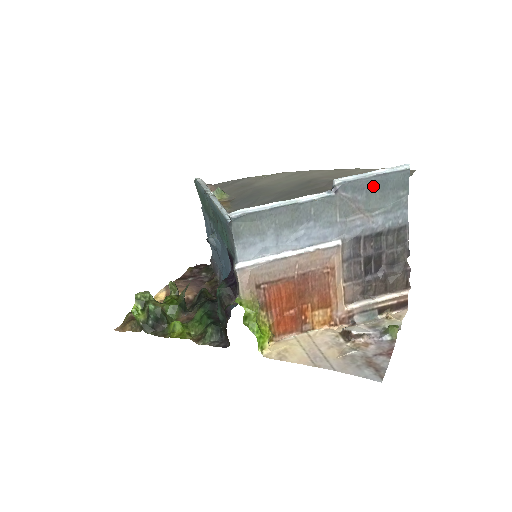
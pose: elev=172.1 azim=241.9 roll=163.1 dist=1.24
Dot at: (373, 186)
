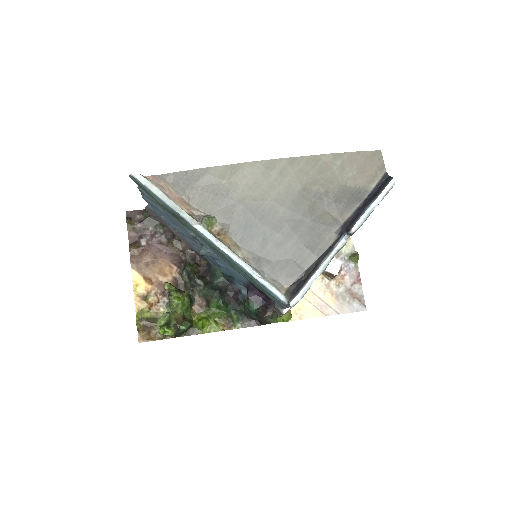
Dot at: occluded
